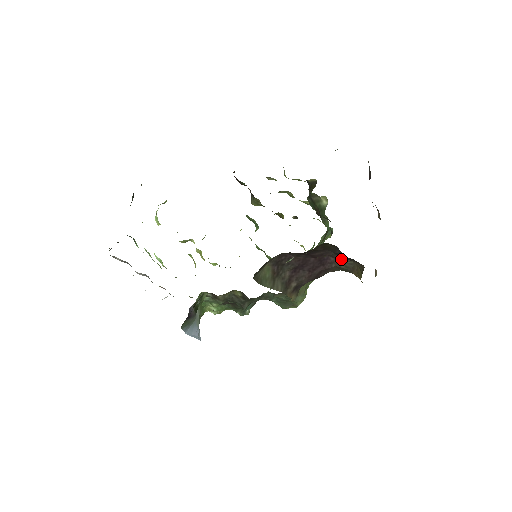
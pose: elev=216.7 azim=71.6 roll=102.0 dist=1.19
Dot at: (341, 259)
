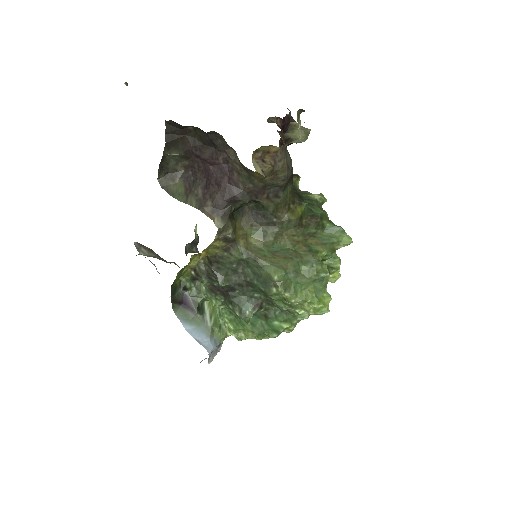
Dot at: (229, 157)
